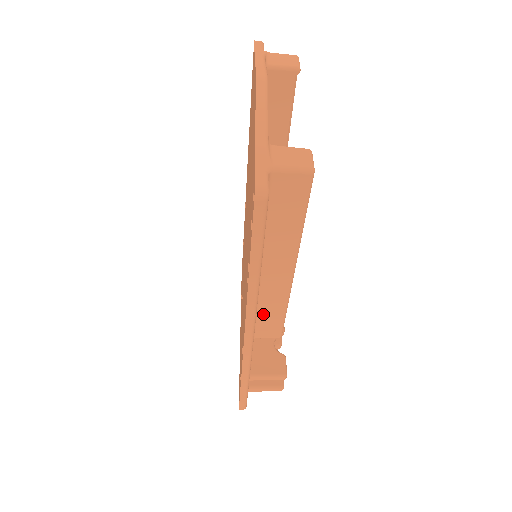
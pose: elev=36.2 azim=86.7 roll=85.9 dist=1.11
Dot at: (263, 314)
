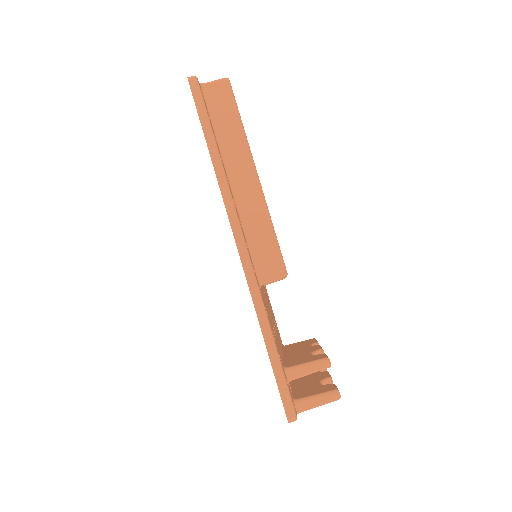
Dot at: (254, 238)
